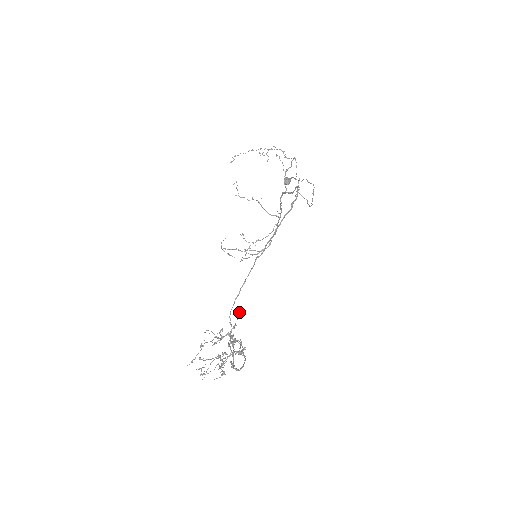
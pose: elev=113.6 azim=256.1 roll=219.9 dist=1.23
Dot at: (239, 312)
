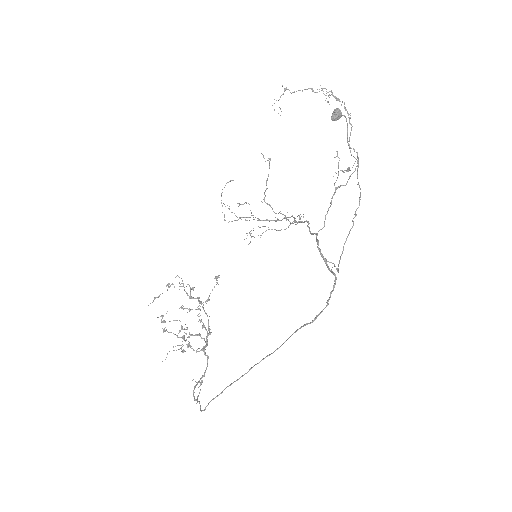
Dot at: (217, 277)
